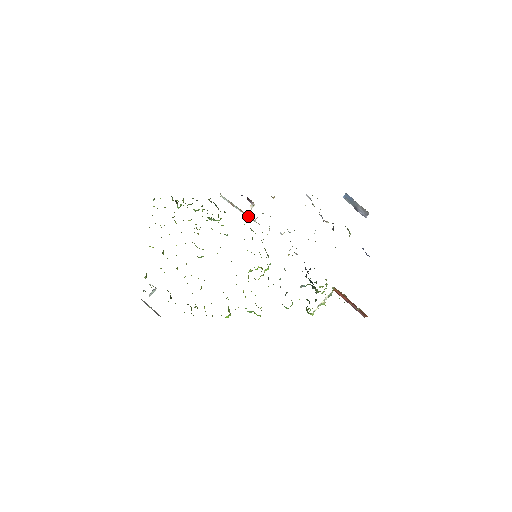
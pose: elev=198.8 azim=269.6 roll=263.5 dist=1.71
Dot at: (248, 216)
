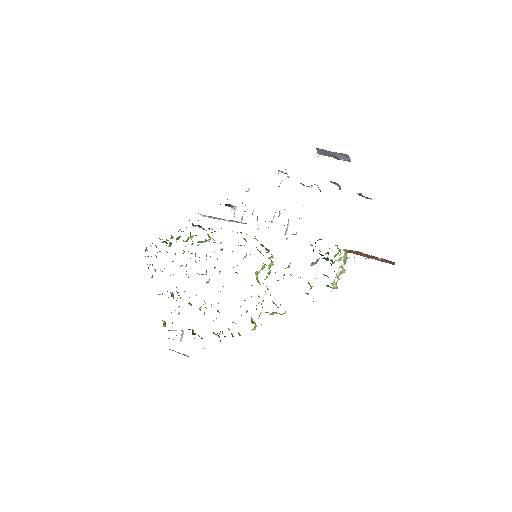
Dot at: (233, 221)
